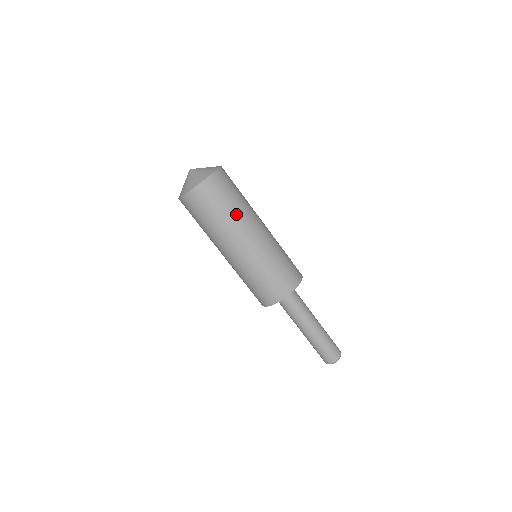
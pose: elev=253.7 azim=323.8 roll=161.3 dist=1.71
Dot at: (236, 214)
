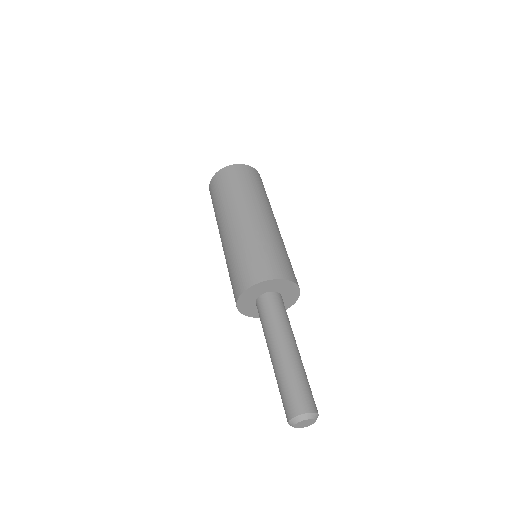
Dot at: (235, 197)
